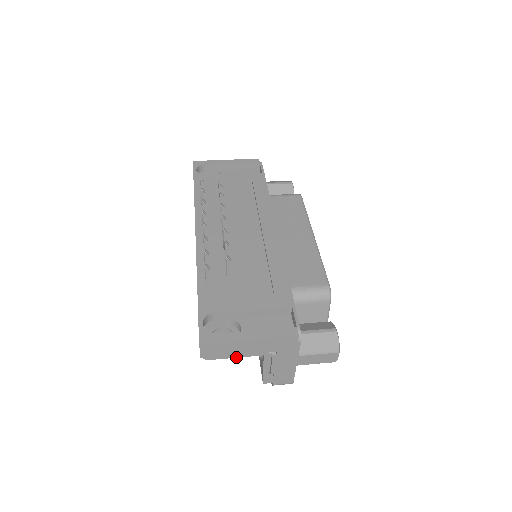
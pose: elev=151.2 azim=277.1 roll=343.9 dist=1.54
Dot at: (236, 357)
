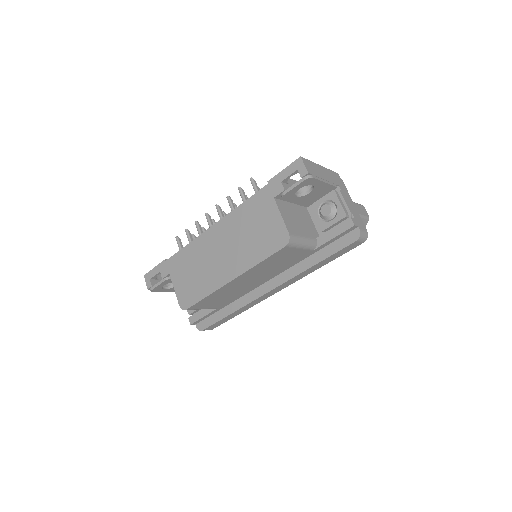
Dot at: (324, 182)
